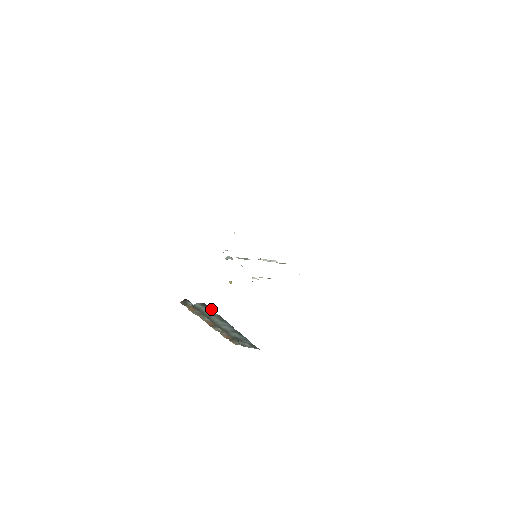
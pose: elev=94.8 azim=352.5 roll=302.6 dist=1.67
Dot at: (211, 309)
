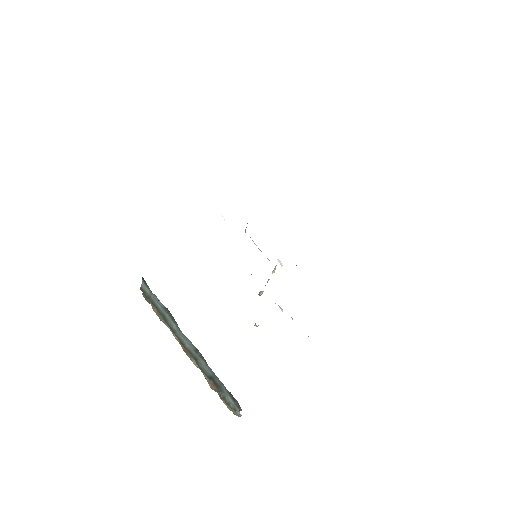
Dot at: (147, 285)
